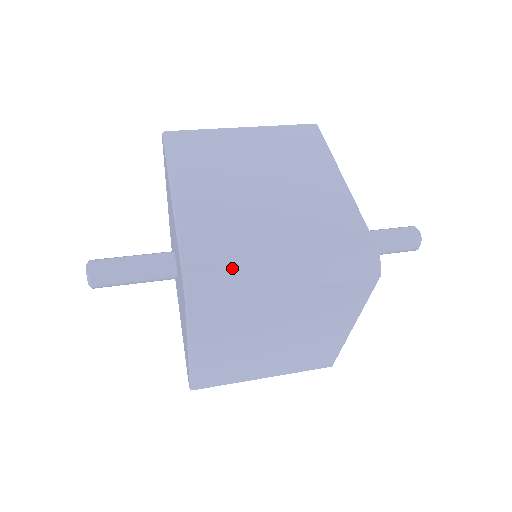
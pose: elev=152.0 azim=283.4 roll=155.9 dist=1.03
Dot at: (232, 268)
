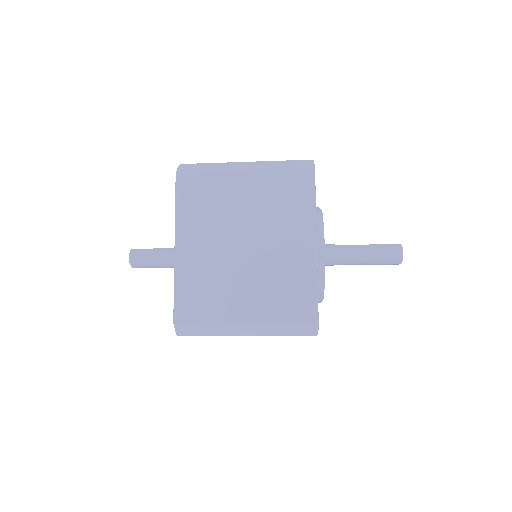
Dot at: (210, 163)
